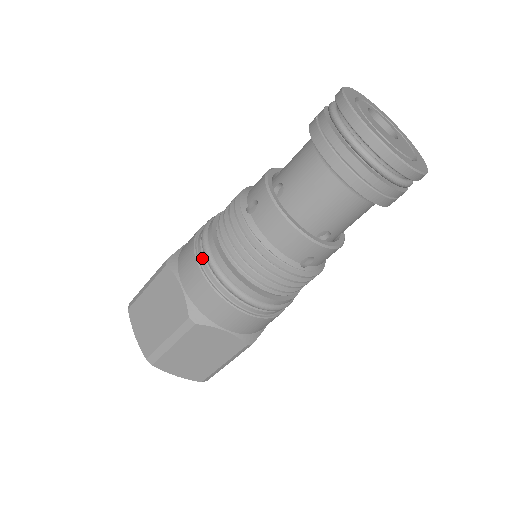
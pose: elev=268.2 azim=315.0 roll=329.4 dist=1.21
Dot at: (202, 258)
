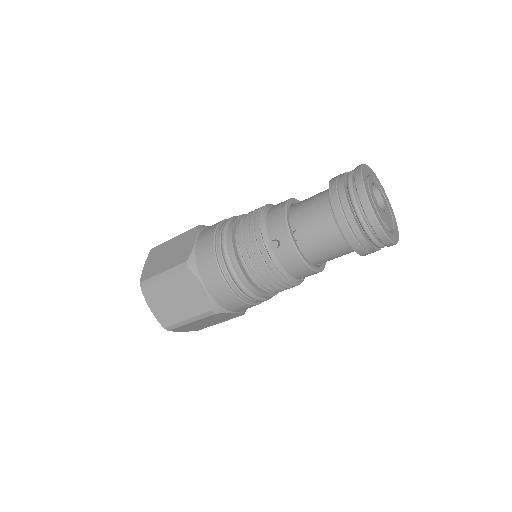
Dot at: (225, 271)
